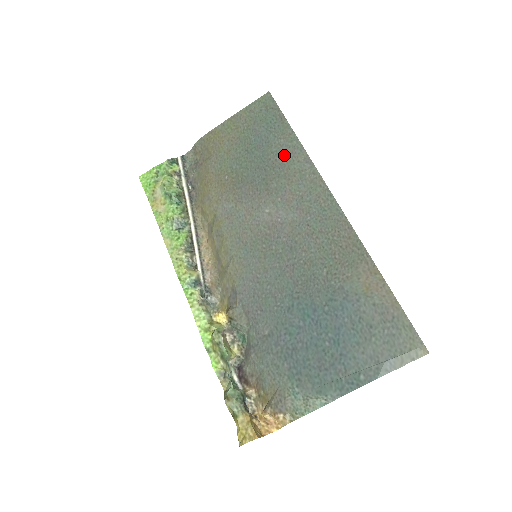
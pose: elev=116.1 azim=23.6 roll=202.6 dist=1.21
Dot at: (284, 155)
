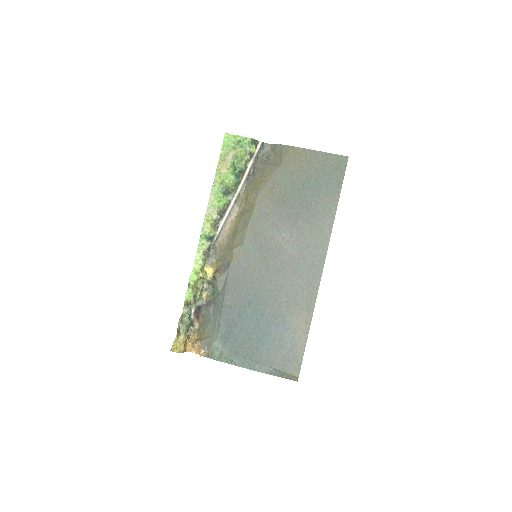
Dot at: (321, 210)
